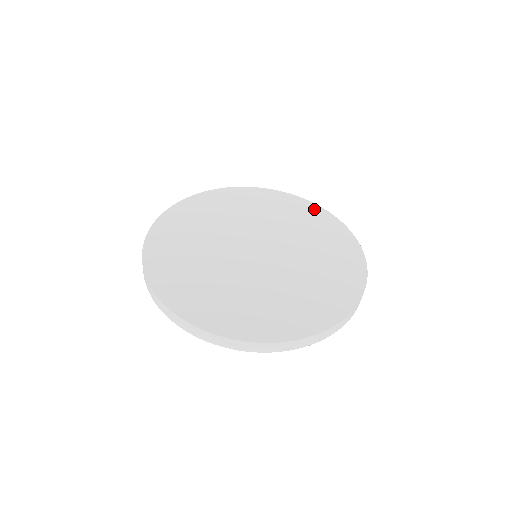
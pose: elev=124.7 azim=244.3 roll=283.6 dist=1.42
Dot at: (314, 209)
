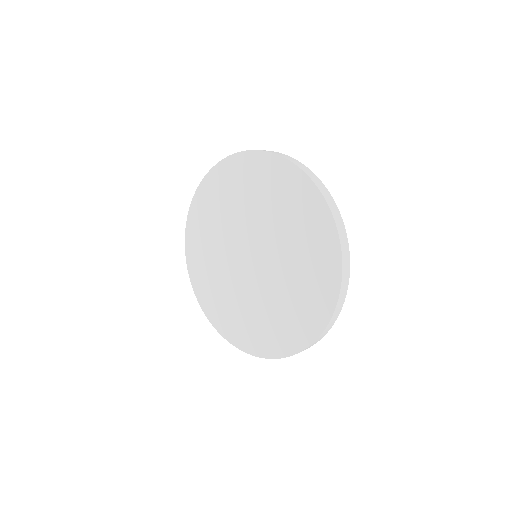
Dot at: (331, 285)
